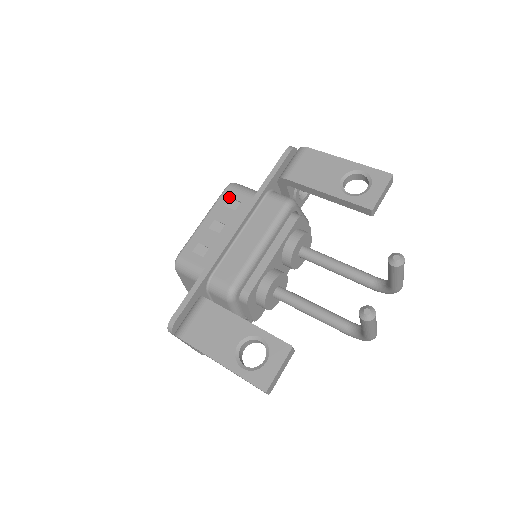
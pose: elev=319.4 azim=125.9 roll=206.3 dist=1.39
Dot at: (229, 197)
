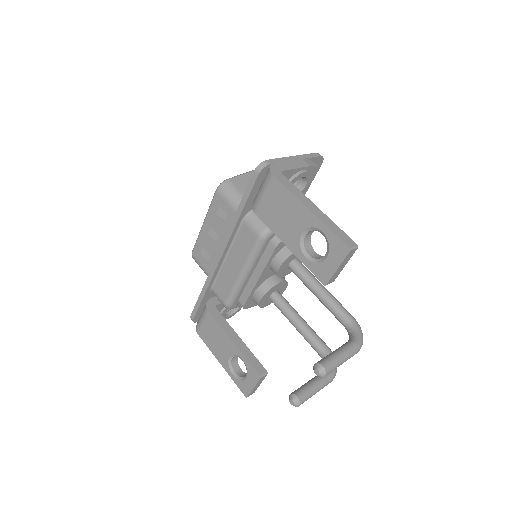
Dot at: (218, 205)
